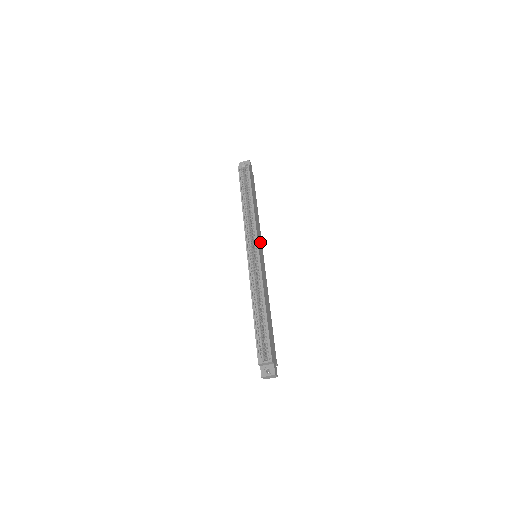
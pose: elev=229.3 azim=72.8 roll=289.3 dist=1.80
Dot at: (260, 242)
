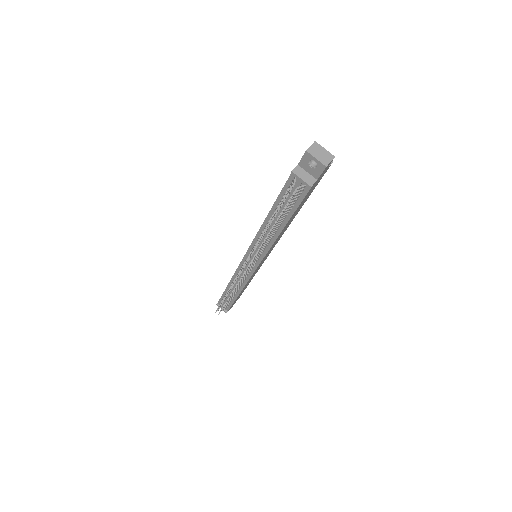
Dot at: occluded
